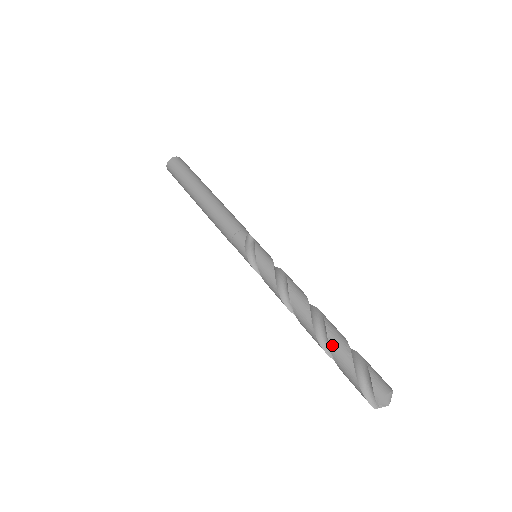
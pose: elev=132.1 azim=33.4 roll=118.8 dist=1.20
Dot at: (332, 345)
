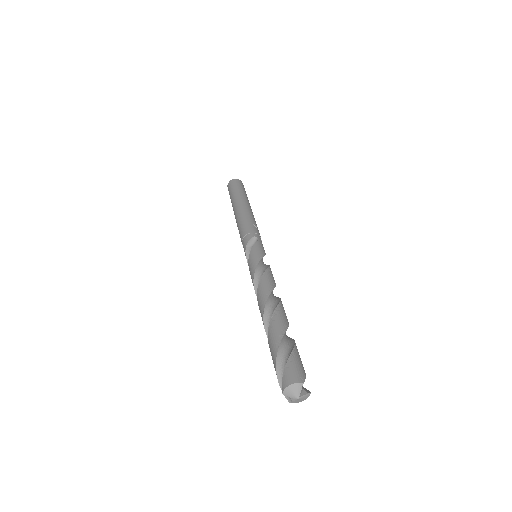
Dot at: (269, 334)
